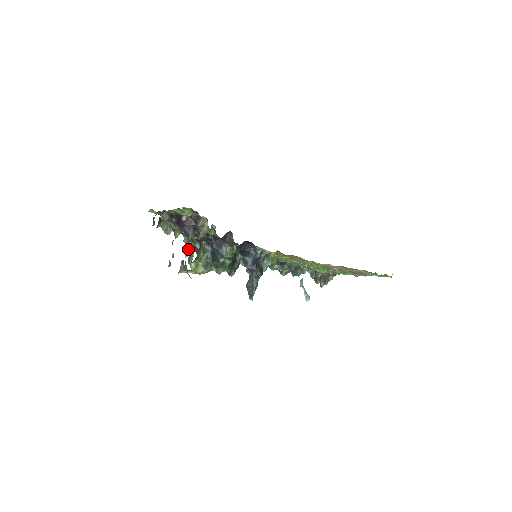
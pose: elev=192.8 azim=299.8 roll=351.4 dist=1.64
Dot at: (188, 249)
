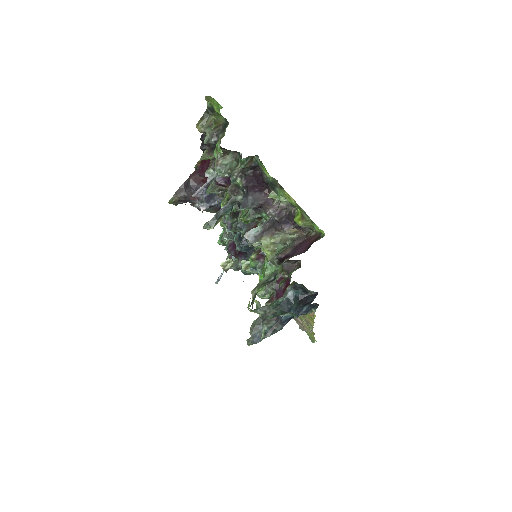
Dot at: (221, 211)
